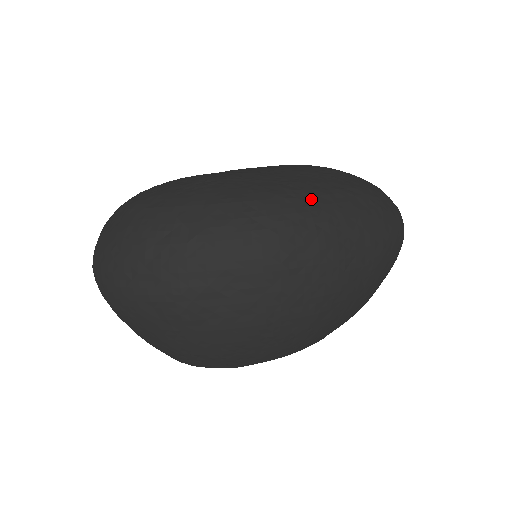
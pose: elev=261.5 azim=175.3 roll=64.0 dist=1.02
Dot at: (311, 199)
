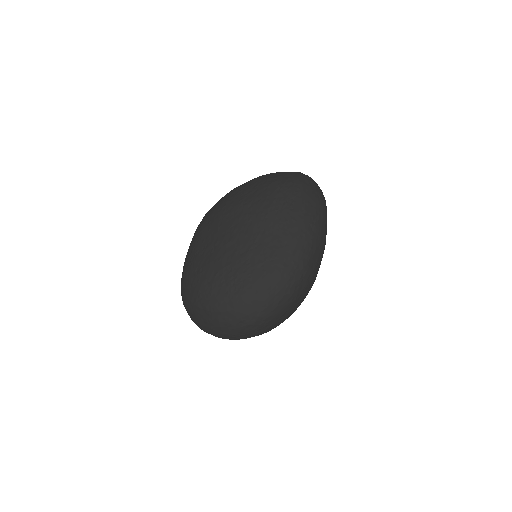
Dot at: (291, 261)
